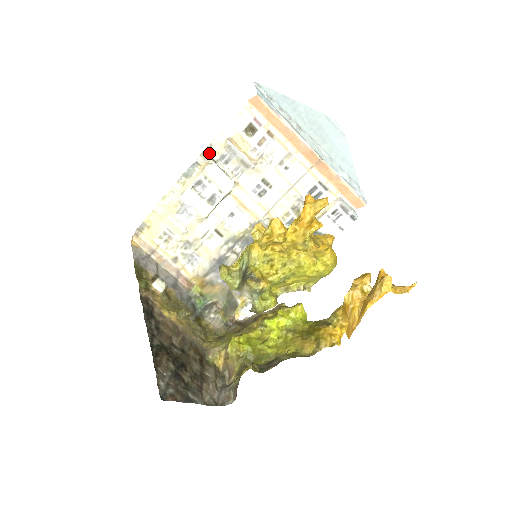
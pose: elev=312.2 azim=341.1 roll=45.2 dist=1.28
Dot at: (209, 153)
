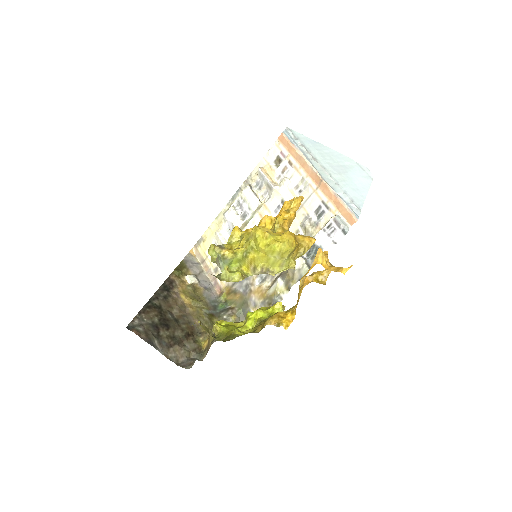
Dot at: (249, 181)
